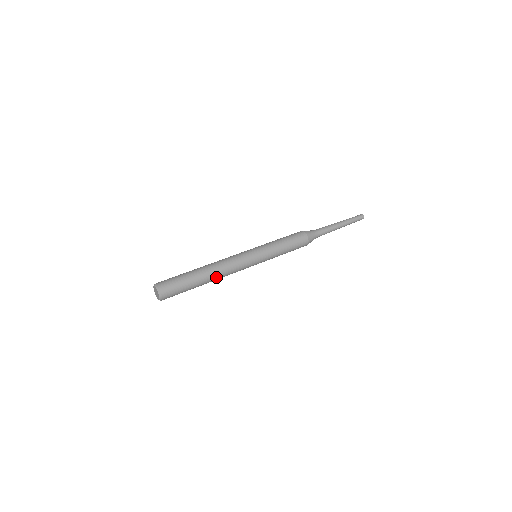
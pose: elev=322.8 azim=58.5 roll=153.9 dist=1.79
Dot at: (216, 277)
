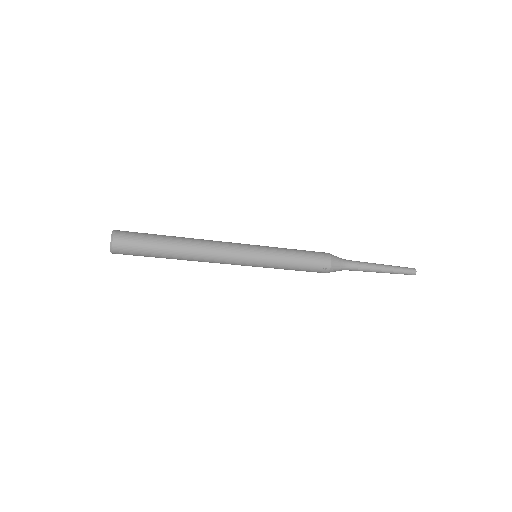
Dot at: (194, 244)
